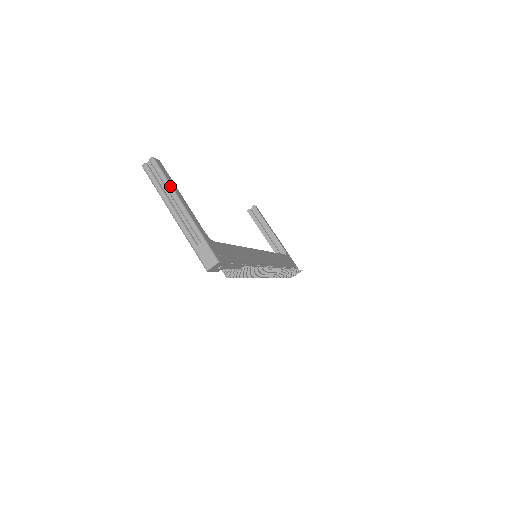
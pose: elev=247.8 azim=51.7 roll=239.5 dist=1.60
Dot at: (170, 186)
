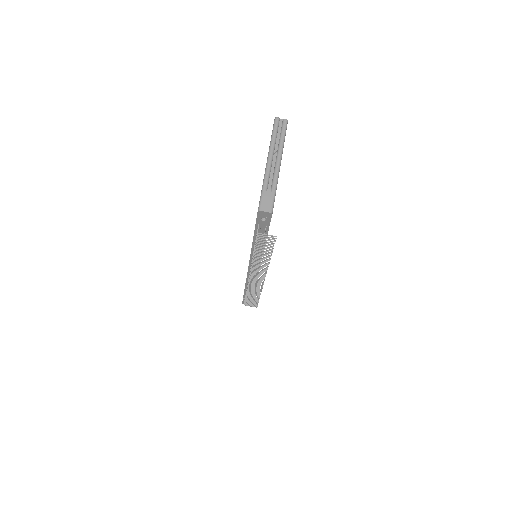
Dot at: (283, 144)
